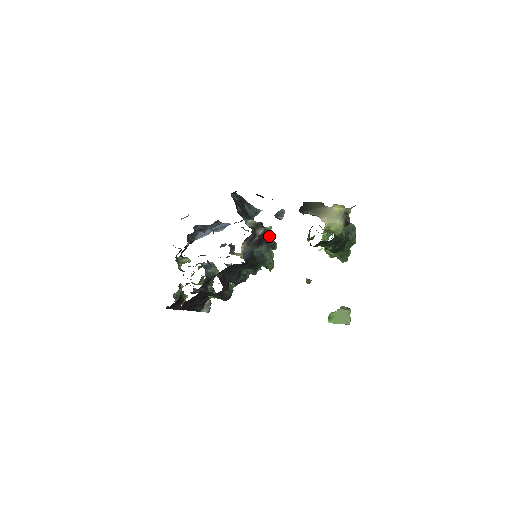
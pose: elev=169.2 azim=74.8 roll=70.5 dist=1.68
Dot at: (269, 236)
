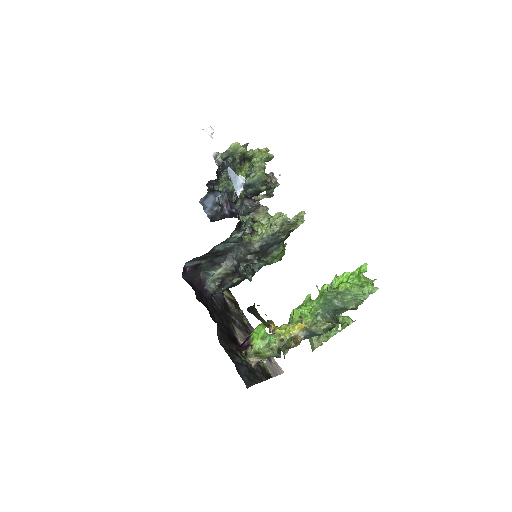
Dot at: occluded
